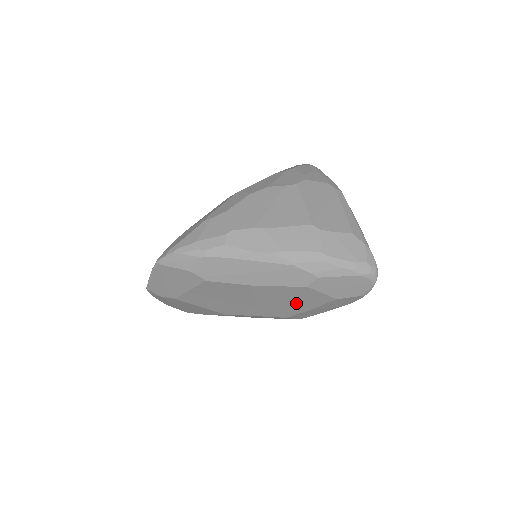
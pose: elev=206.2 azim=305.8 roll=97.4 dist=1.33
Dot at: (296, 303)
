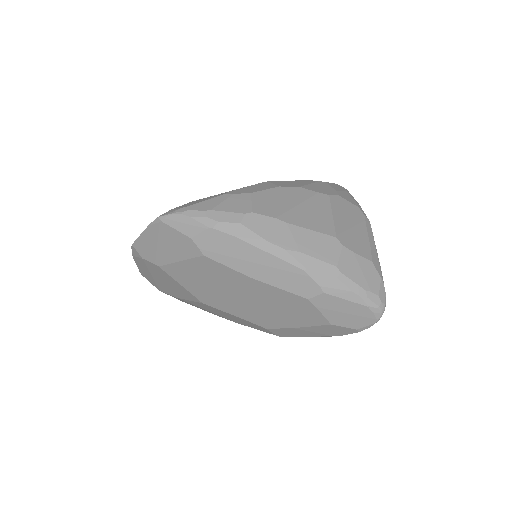
Dot at: (286, 315)
